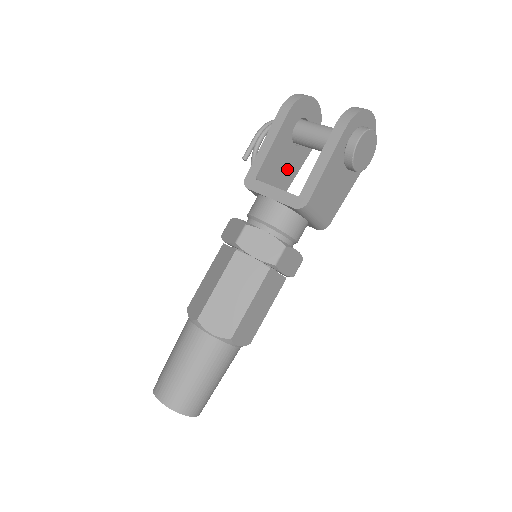
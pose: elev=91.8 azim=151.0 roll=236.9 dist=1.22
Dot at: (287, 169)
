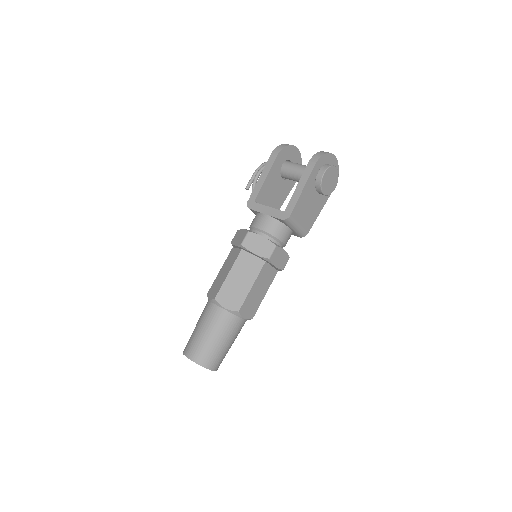
Dot at: (278, 196)
